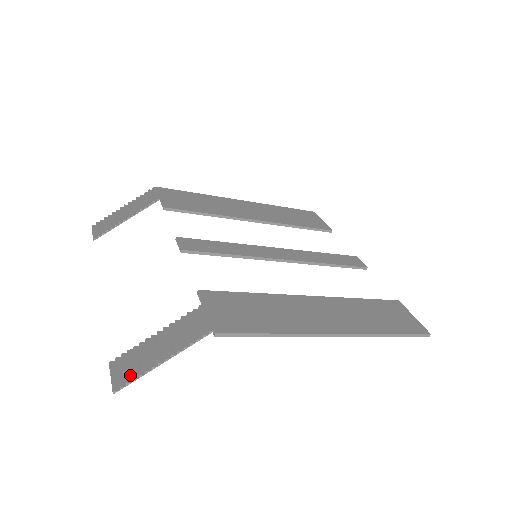
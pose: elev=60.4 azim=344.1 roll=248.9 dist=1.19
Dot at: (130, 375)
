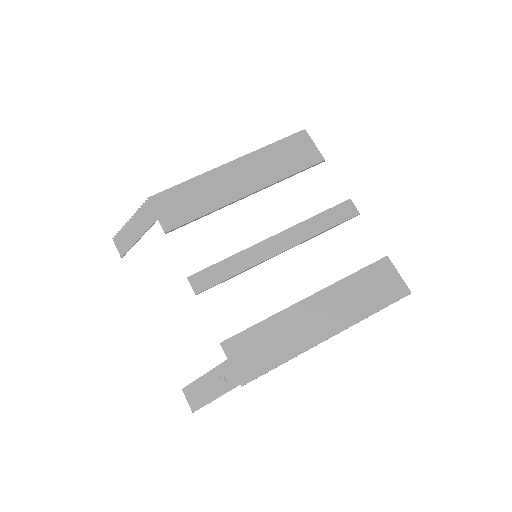
Dot at: (198, 402)
